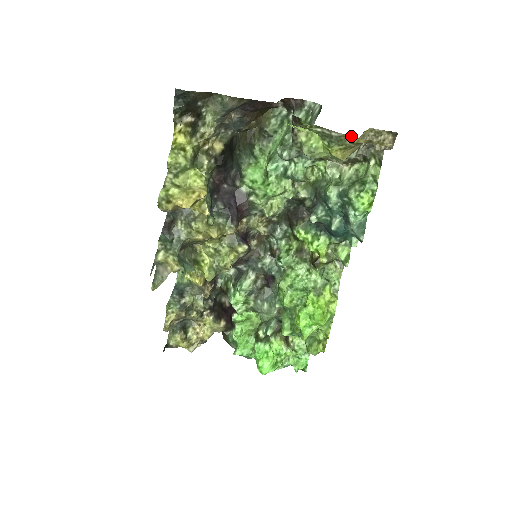
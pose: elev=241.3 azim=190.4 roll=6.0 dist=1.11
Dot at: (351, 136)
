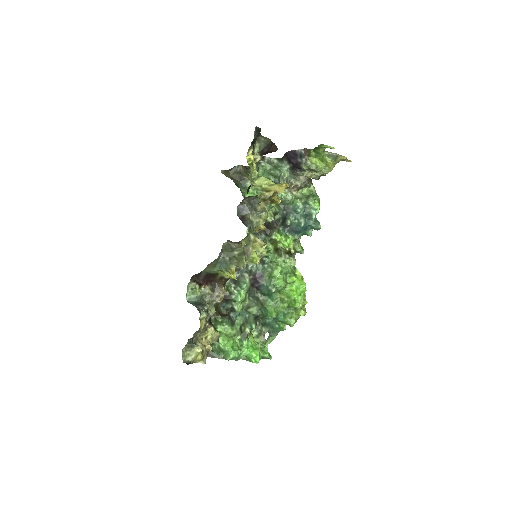
Dot at: (341, 156)
